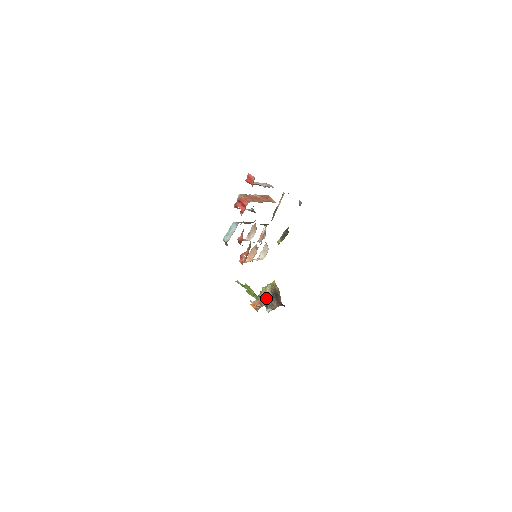
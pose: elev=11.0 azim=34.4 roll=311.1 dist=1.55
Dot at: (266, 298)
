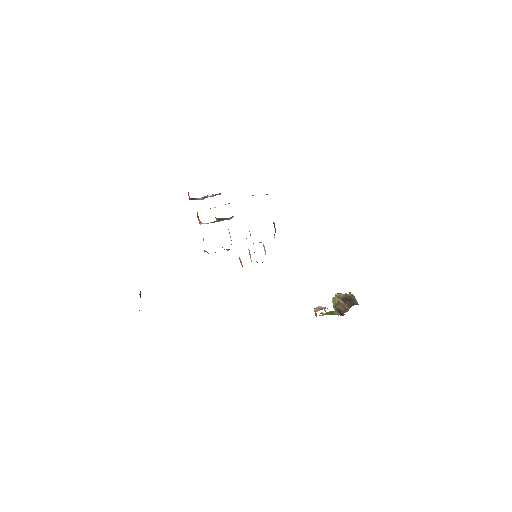
Dot at: (338, 307)
